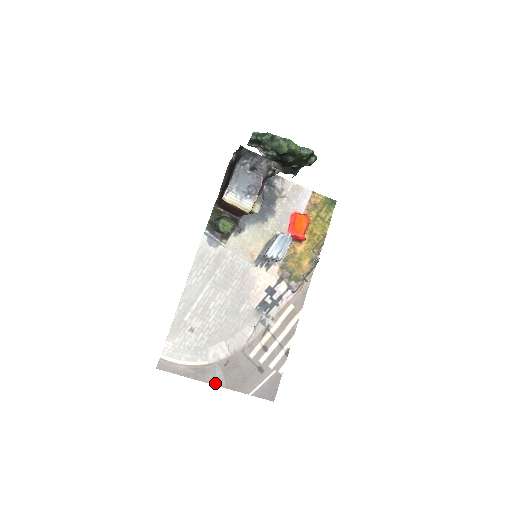
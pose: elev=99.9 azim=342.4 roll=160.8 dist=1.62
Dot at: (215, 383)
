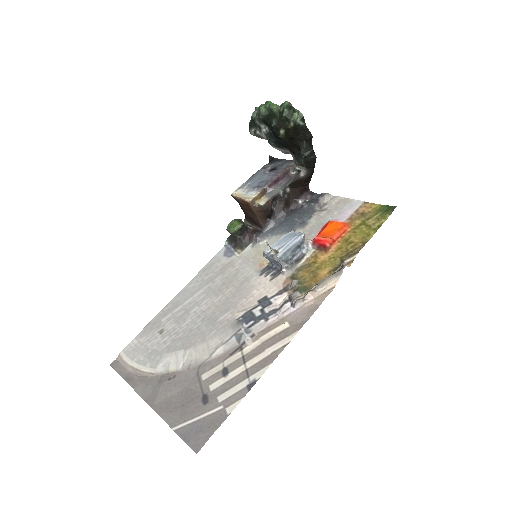
Dot at: (147, 398)
